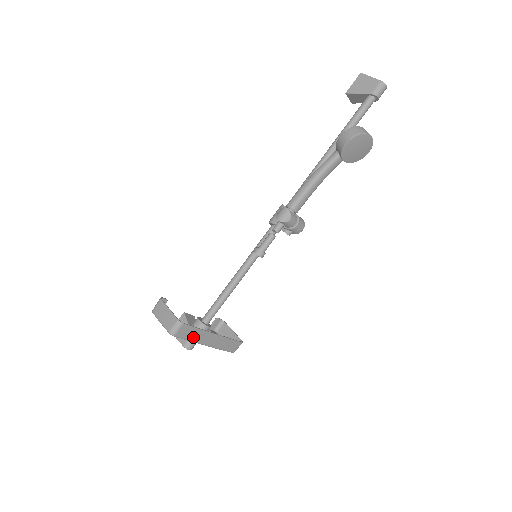
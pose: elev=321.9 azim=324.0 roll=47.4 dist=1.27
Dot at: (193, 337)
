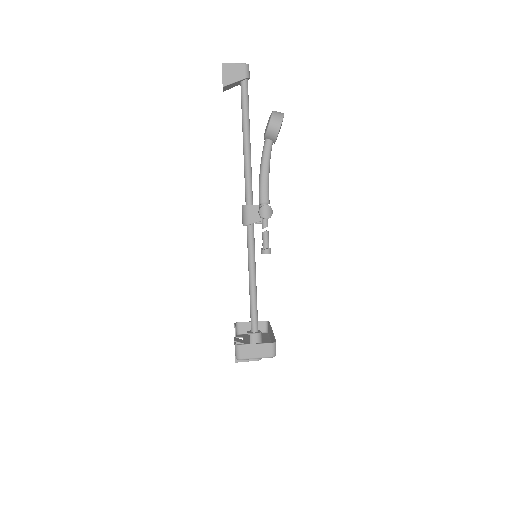
Dot at: occluded
